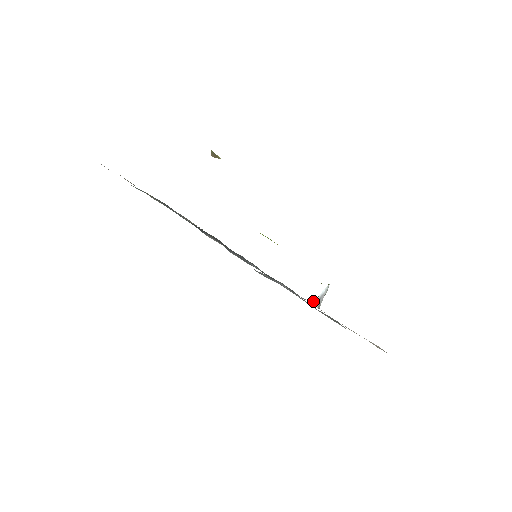
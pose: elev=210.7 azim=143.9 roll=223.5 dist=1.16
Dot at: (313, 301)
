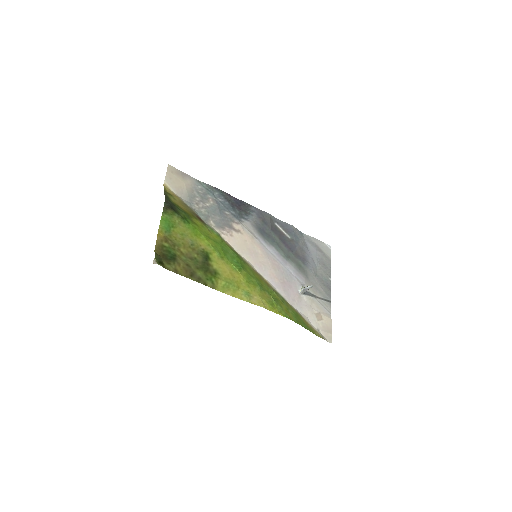
Dot at: (302, 288)
